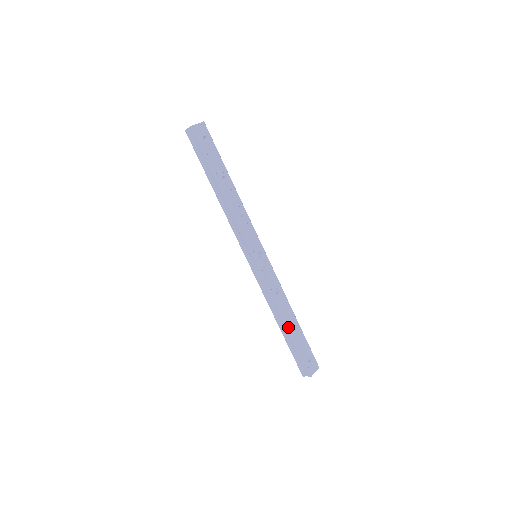
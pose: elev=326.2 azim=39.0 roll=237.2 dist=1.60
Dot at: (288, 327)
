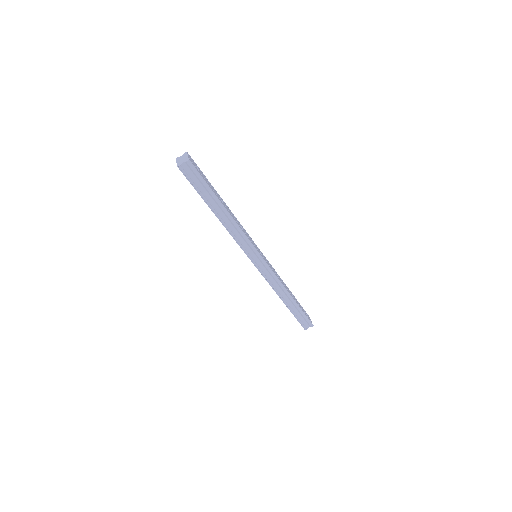
Dot at: (293, 299)
